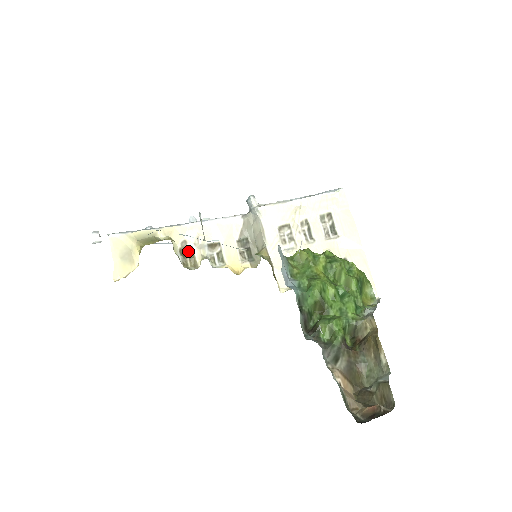
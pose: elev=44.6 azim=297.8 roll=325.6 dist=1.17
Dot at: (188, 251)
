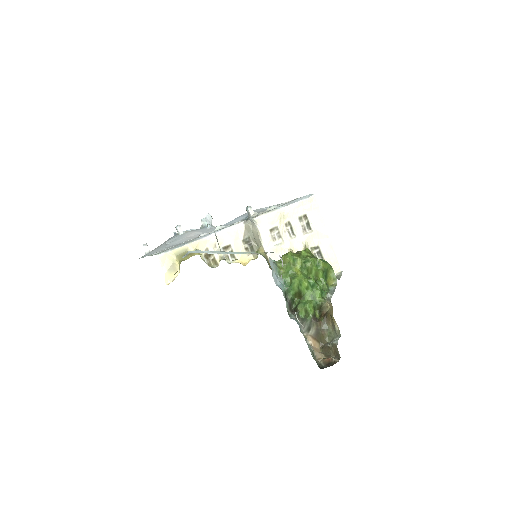
Dot at: (210, 255)
